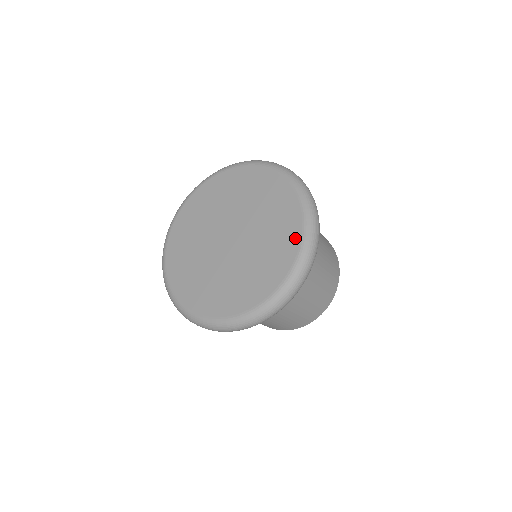
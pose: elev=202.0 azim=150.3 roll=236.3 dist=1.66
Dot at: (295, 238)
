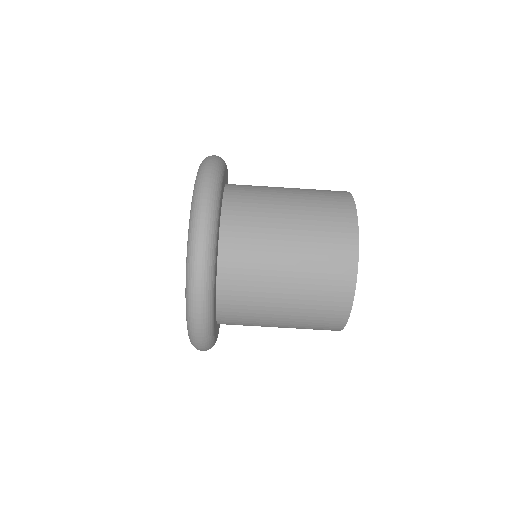
Dot at: occluded
